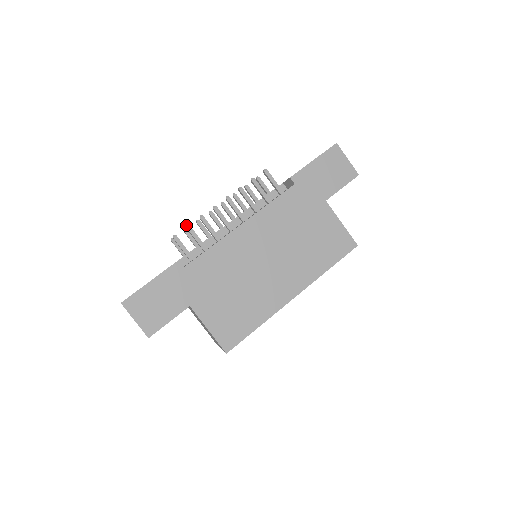
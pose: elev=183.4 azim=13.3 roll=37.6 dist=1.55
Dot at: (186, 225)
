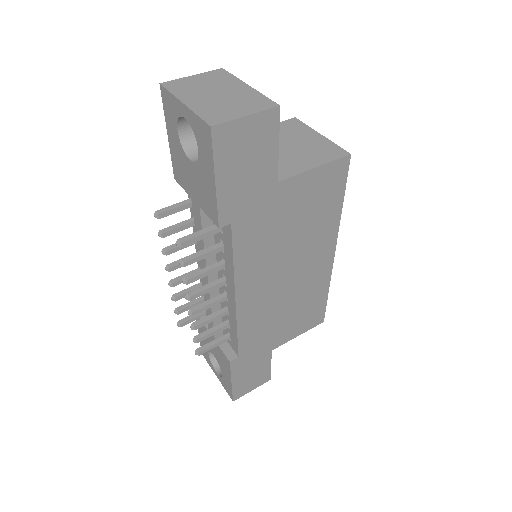
Dot at: occluded
